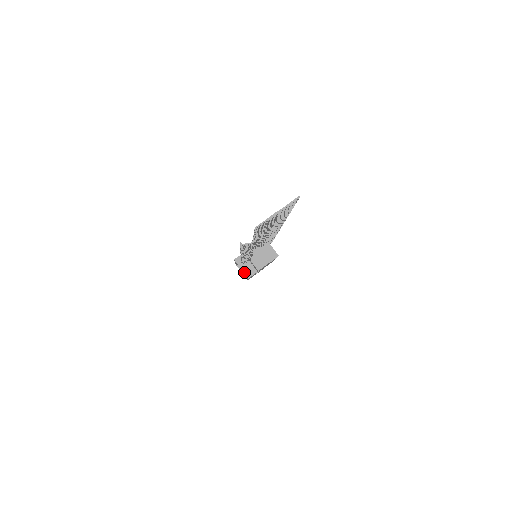
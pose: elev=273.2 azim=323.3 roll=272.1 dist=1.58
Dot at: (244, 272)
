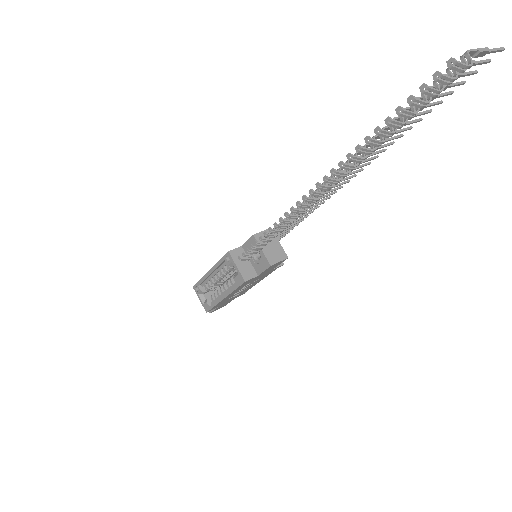
Dot at: (240, 271)
